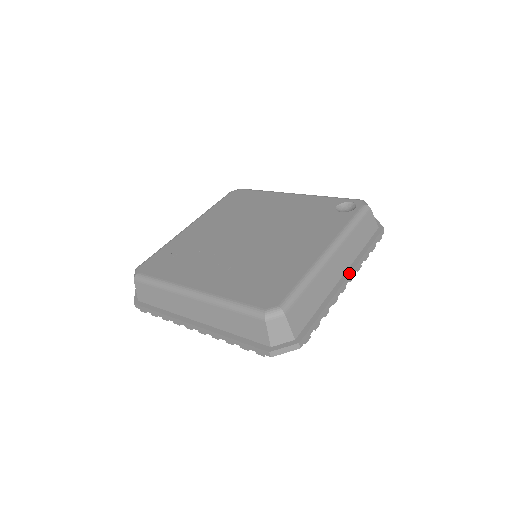
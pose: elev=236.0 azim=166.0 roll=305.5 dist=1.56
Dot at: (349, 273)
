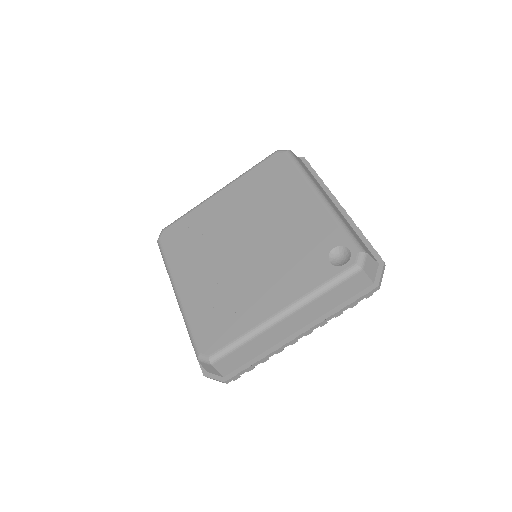
Dot at: (304, 331)
